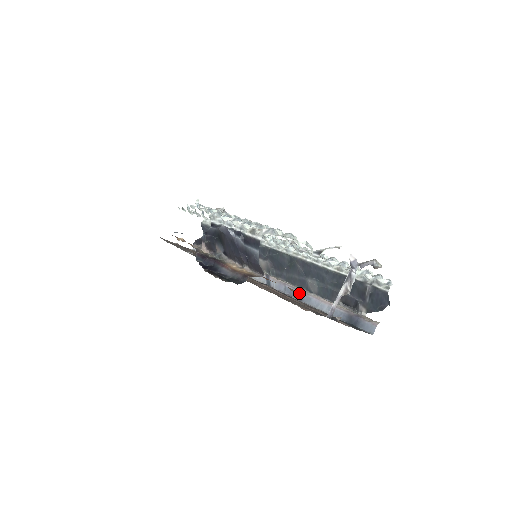
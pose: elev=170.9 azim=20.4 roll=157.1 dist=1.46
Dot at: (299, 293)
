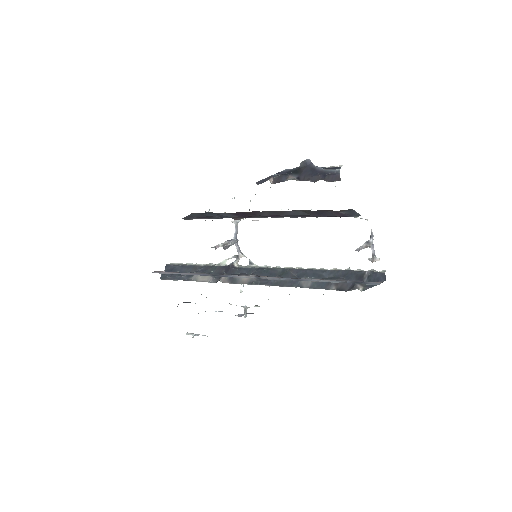
Dot at: (297, 278)
